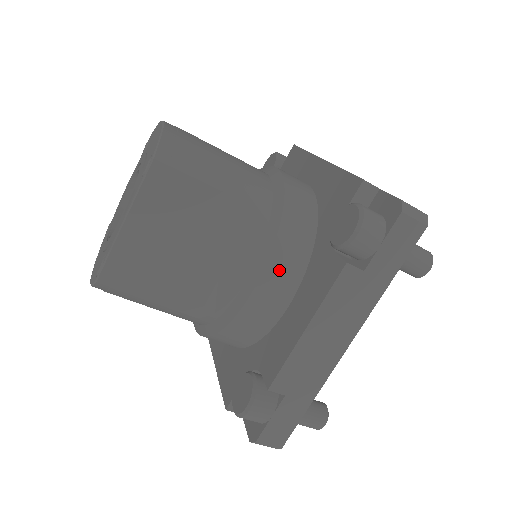
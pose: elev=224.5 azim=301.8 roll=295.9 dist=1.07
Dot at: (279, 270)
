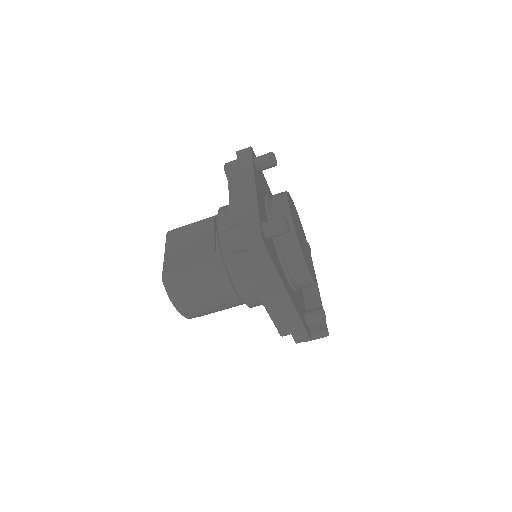
Dot at: (225, 210)
